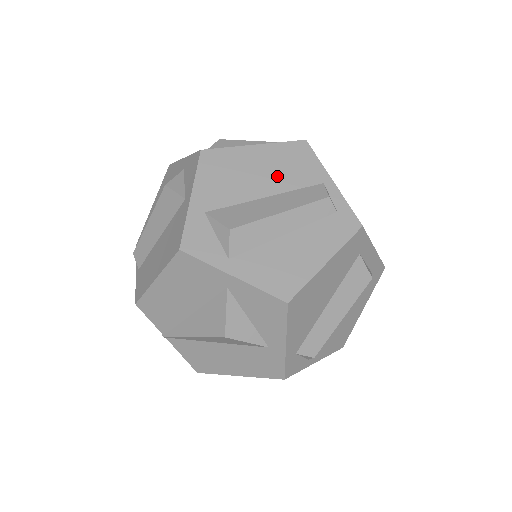
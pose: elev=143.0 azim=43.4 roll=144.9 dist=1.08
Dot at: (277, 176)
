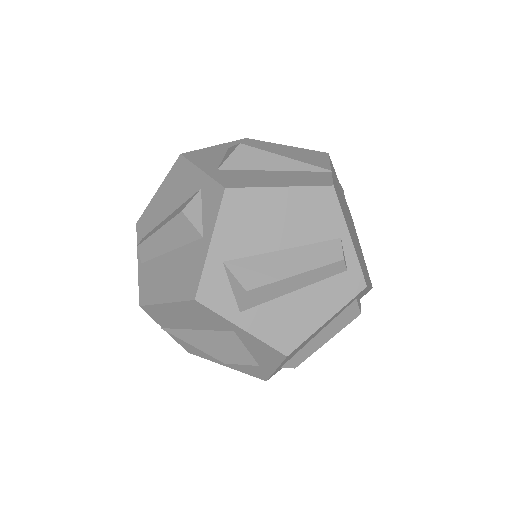
Dot at: (298, 226)
